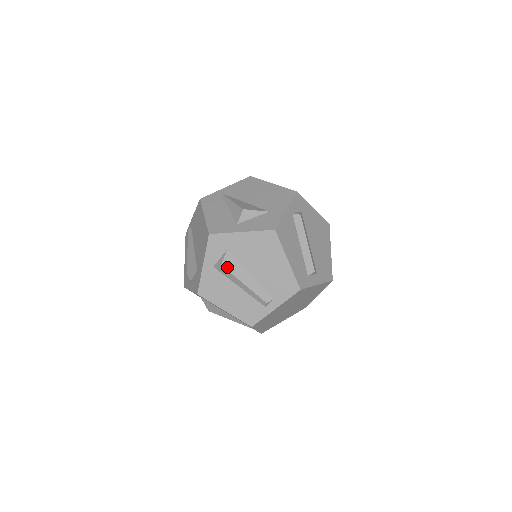
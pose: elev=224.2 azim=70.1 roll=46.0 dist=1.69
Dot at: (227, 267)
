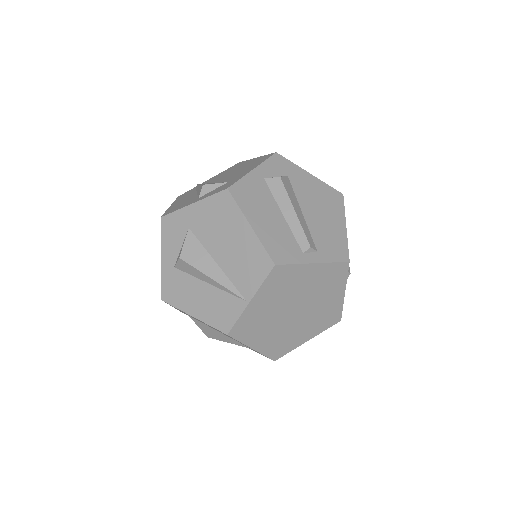
Dot at: (284, 184)
